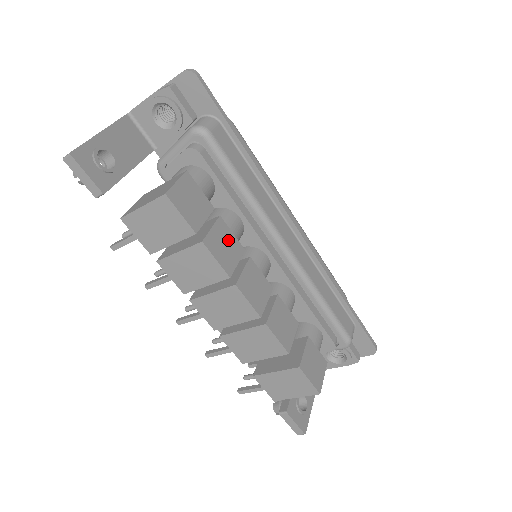
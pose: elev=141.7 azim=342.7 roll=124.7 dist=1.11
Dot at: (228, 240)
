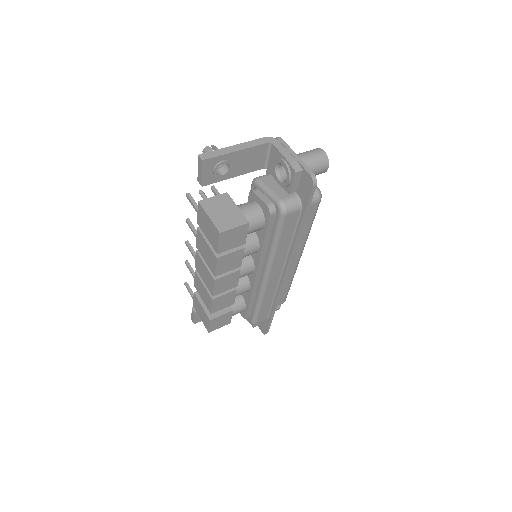
Dot at: (235, 260)
